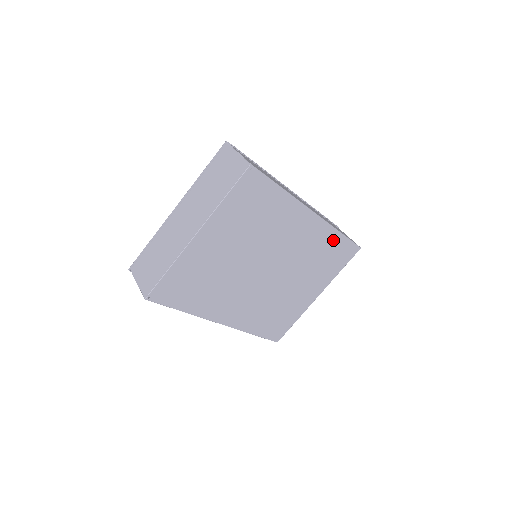
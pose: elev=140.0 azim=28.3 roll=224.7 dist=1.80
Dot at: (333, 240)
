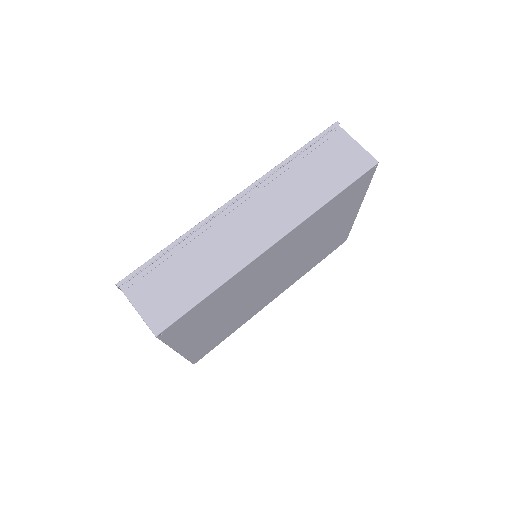
Dot at: (327, 208)
